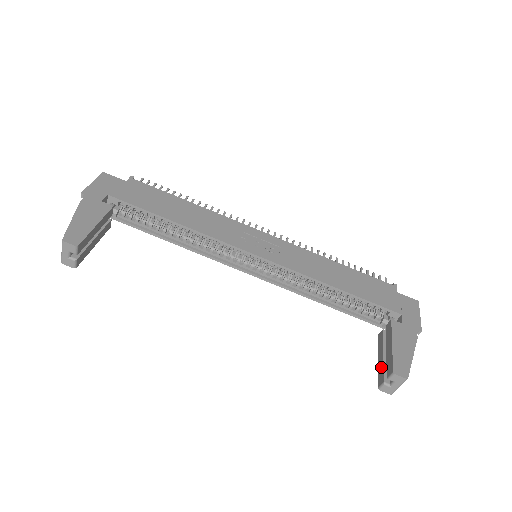
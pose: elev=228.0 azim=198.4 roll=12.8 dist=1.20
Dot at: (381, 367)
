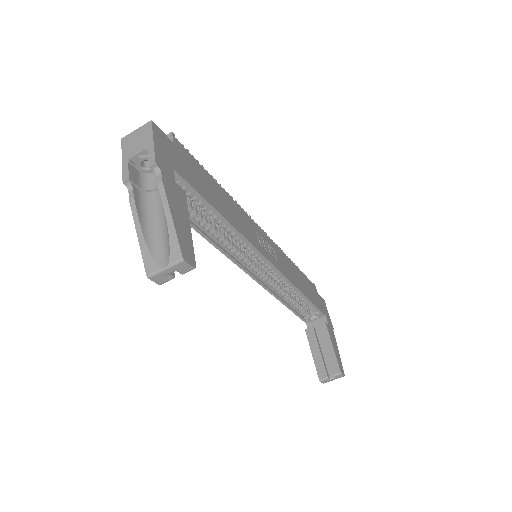
Dot at: (320, 362)
